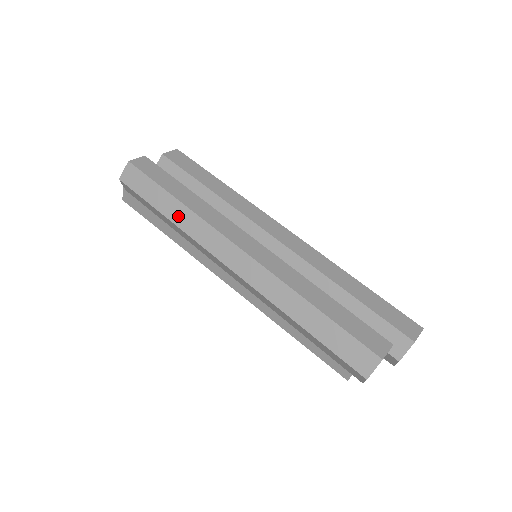
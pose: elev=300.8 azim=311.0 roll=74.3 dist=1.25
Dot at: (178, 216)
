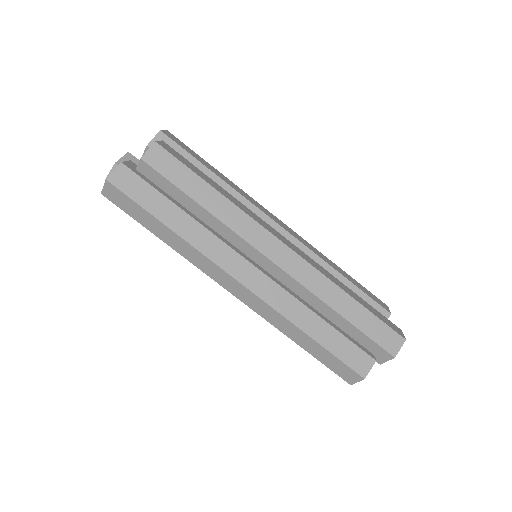
Dot at: (174, 243)
